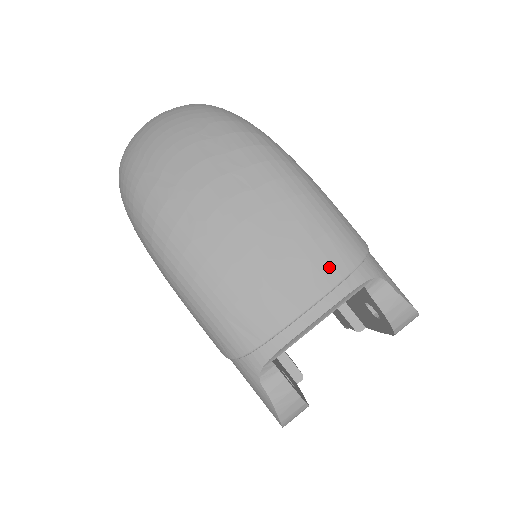
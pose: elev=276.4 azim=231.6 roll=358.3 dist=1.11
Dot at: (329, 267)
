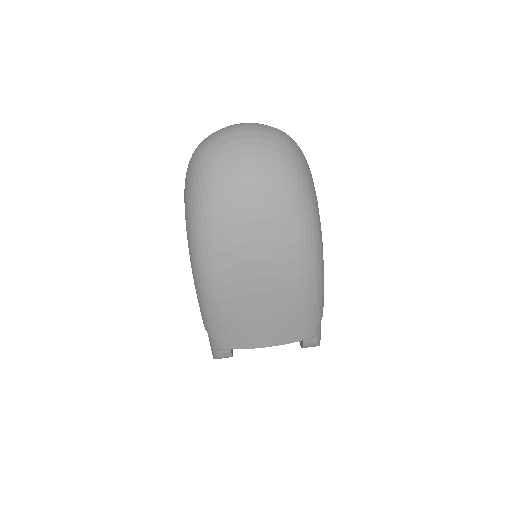
Dot at: (293, 331)
